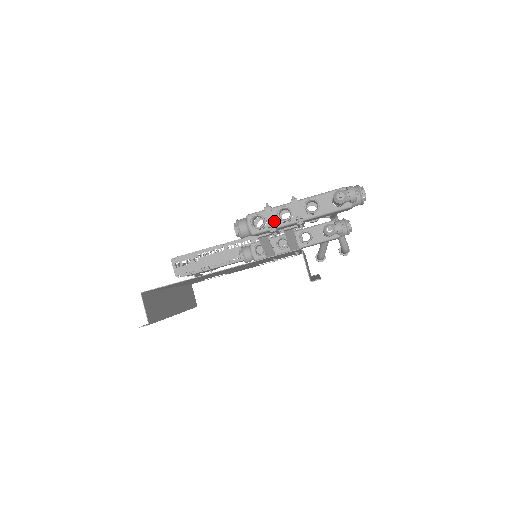
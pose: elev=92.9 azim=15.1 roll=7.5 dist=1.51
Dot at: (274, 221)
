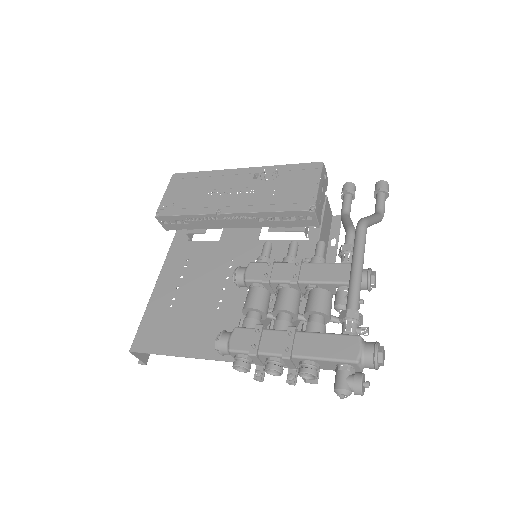
Dot at: (262, 363)
